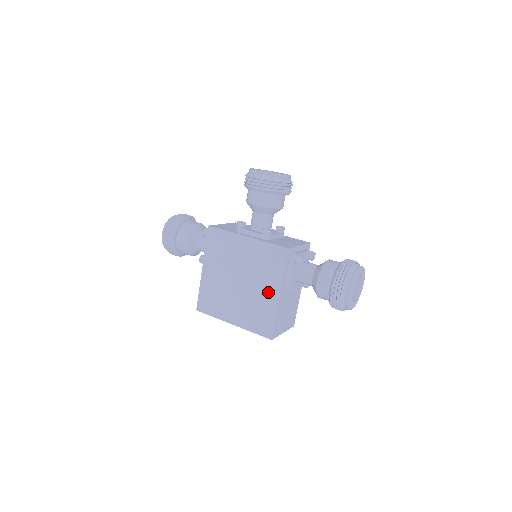
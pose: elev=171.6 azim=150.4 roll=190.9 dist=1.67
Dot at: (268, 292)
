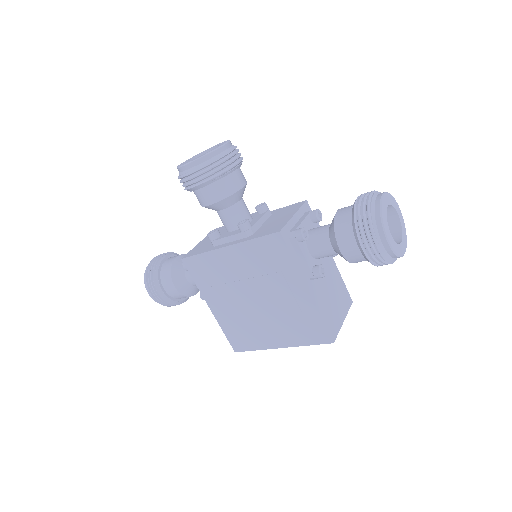
Dot at: (292, 294)
